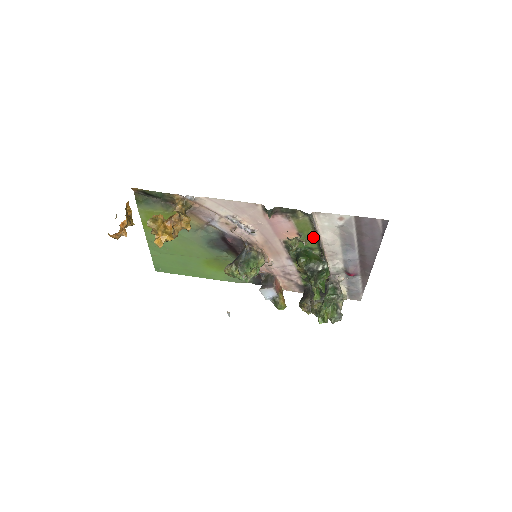
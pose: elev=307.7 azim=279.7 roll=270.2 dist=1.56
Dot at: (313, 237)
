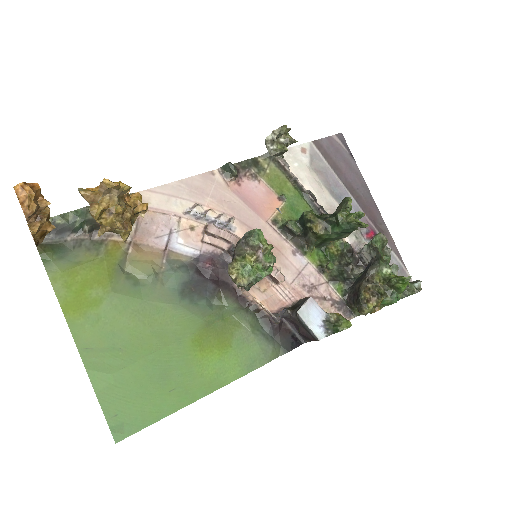
Dot at: (294, 140)
